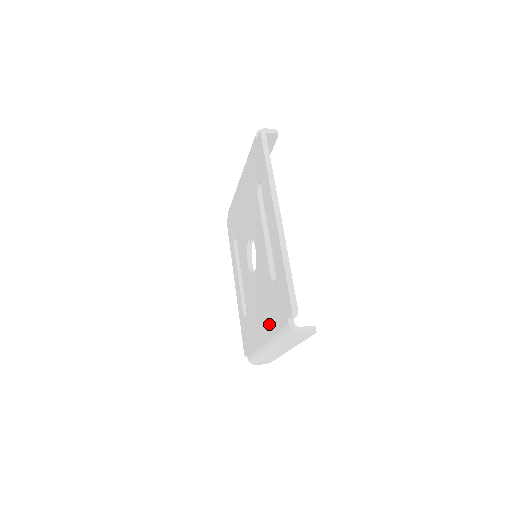
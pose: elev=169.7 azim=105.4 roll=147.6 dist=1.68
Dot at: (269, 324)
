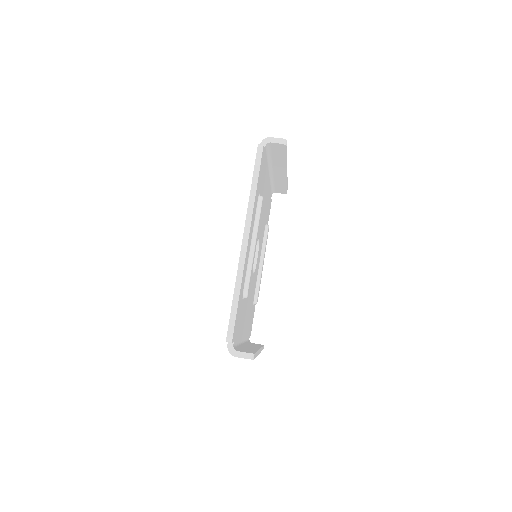
Dot at: occluded
